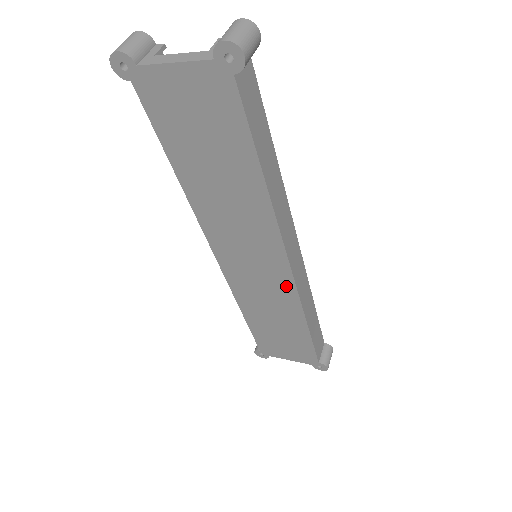
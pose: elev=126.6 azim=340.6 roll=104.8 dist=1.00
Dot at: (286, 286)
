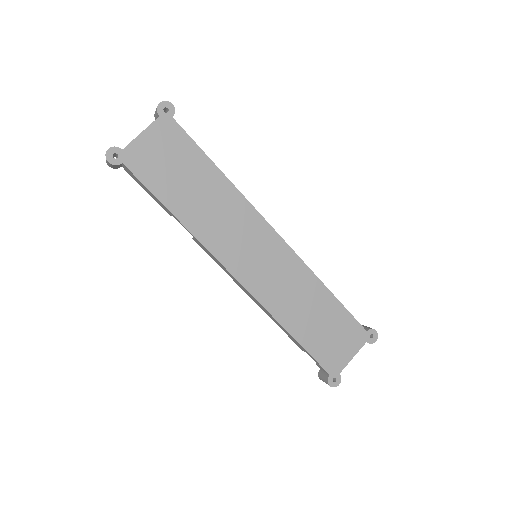
Dot at: (289, 258)
